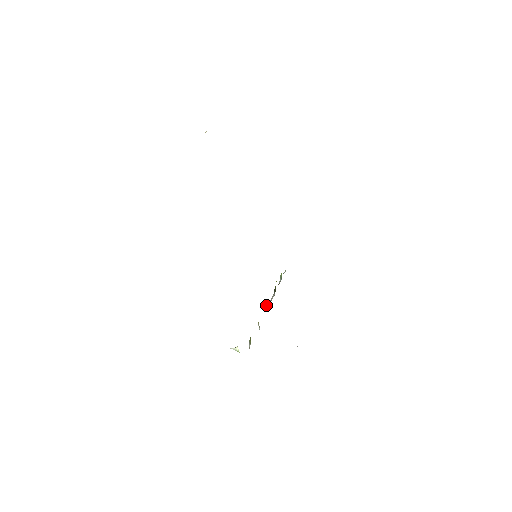
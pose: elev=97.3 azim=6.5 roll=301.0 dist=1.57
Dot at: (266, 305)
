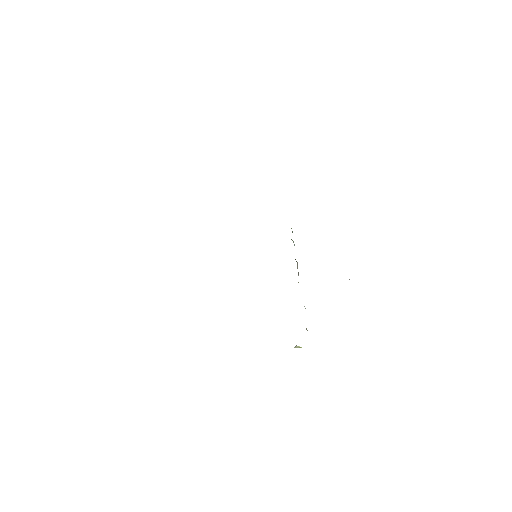
Dot at: occluded
